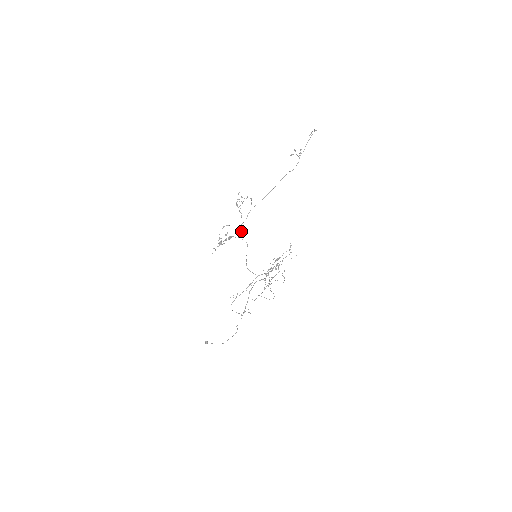
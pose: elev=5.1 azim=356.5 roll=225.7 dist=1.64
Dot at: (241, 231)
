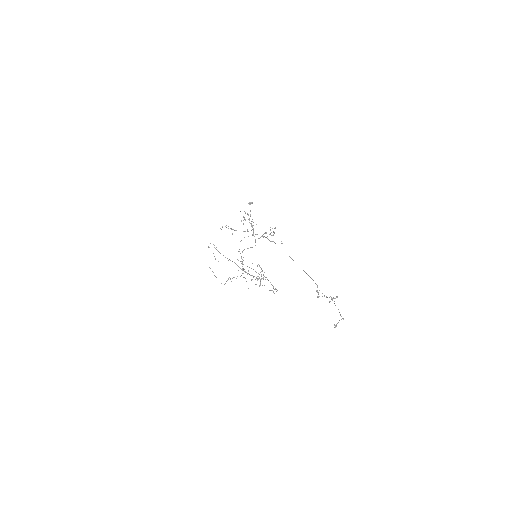
Dot at: (260, 237)
